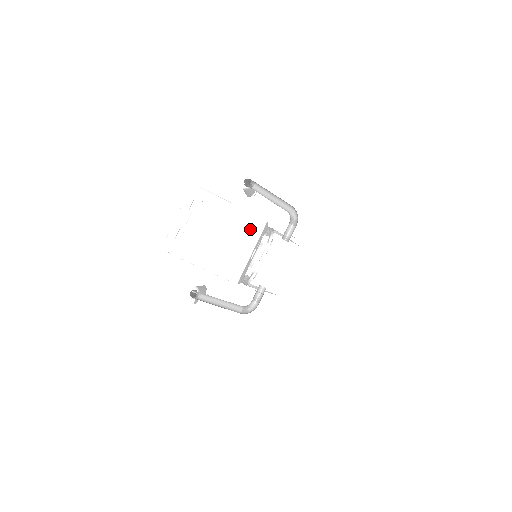
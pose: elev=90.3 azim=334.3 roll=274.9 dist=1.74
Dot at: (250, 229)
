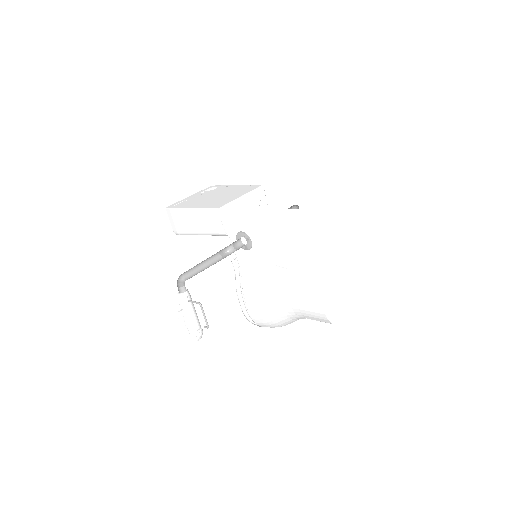
Dot at: (246, 189)
